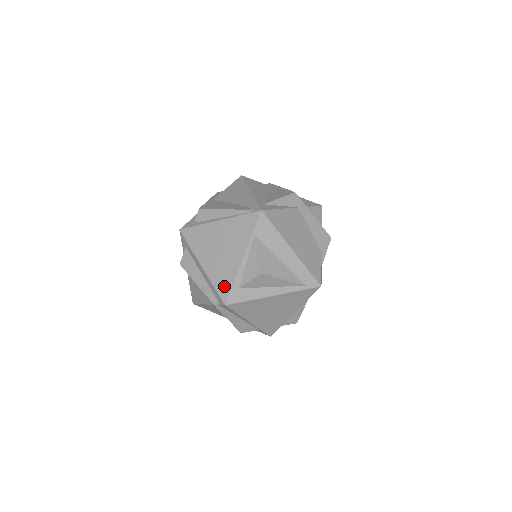
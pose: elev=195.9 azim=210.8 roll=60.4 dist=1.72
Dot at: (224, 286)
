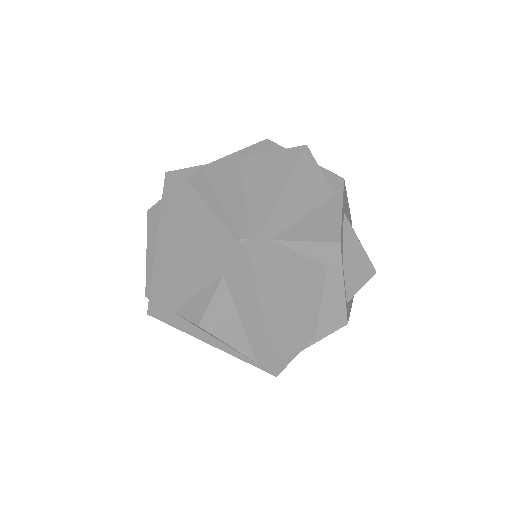
Dot at: (159, 294)
